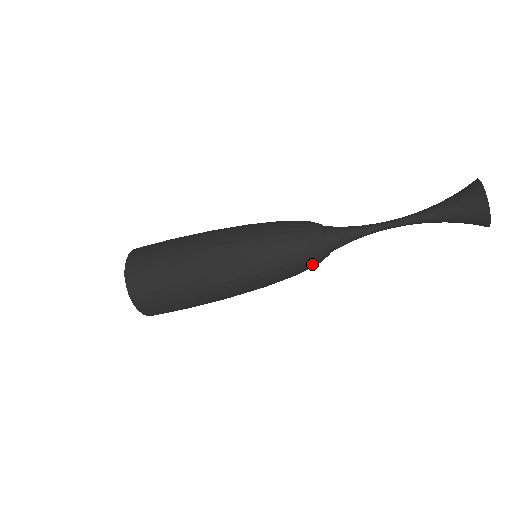
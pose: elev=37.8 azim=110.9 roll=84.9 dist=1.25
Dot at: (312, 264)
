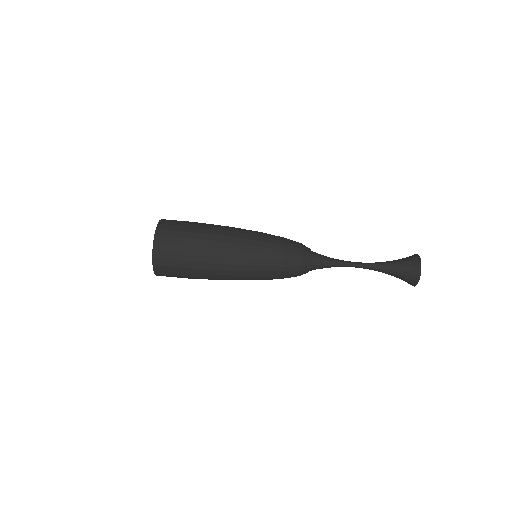
Dot at: (299, 250)
